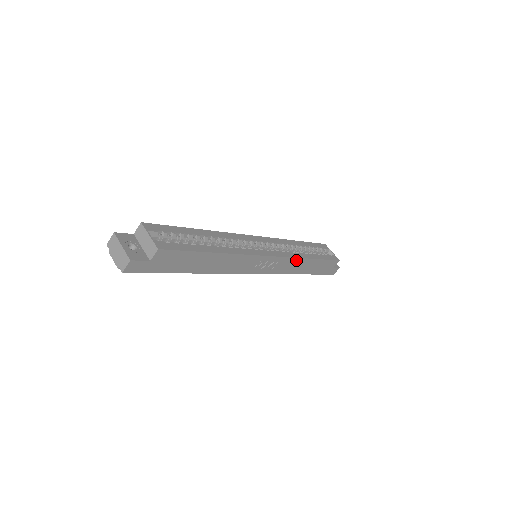
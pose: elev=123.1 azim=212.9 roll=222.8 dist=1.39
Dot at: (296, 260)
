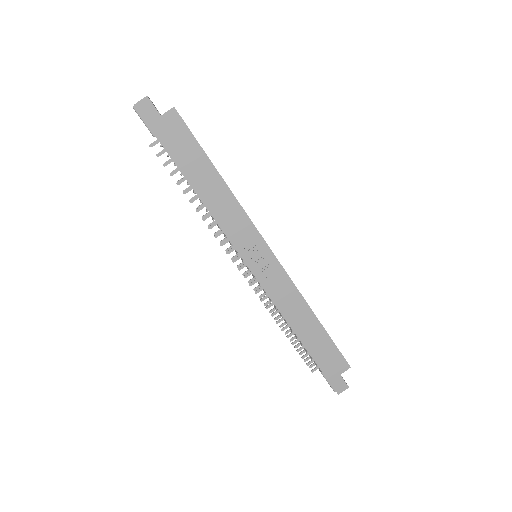
Dot at: (297, 295)
